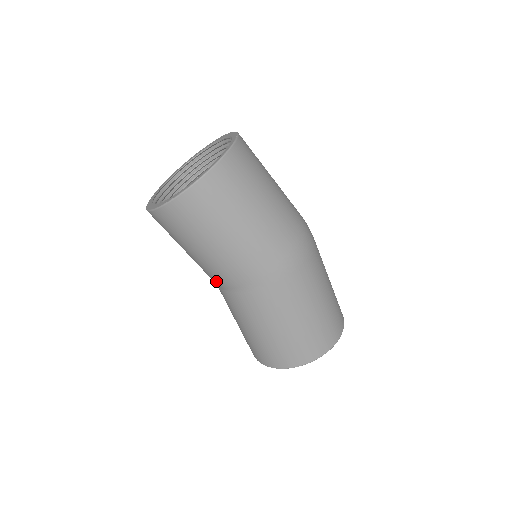
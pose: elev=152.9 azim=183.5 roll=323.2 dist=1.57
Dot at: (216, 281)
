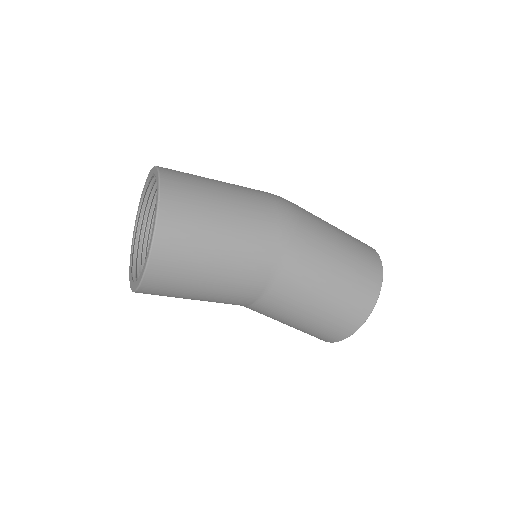
Dot at: (246, 297)
